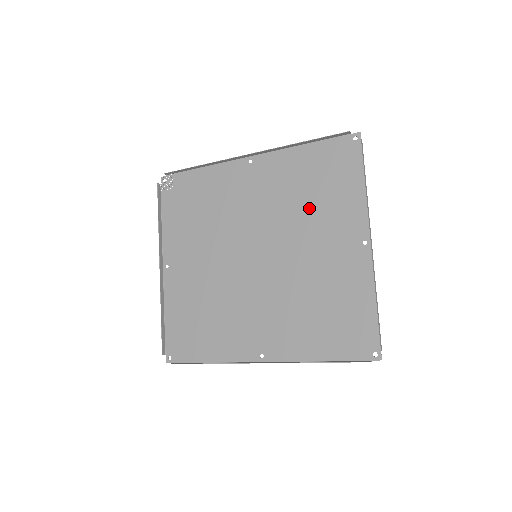
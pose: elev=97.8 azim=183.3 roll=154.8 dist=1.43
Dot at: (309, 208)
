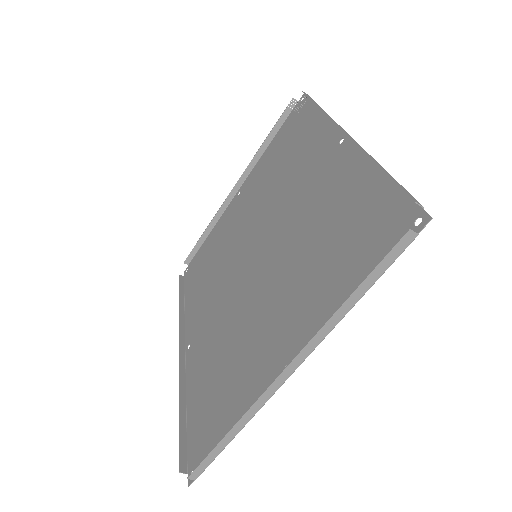
Dot at: (309, 259)
